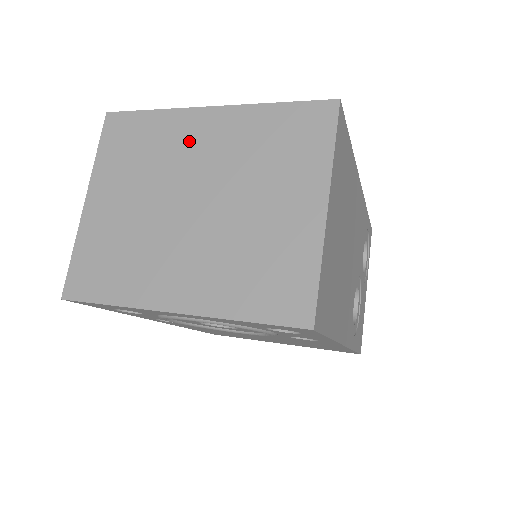
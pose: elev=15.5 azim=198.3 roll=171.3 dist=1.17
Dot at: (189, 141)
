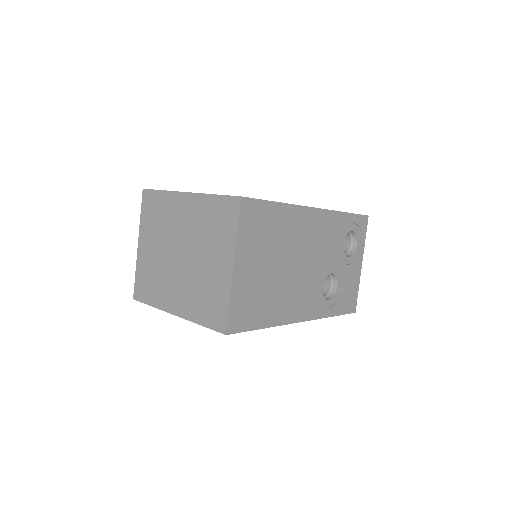
Dot at: (177, 214)
